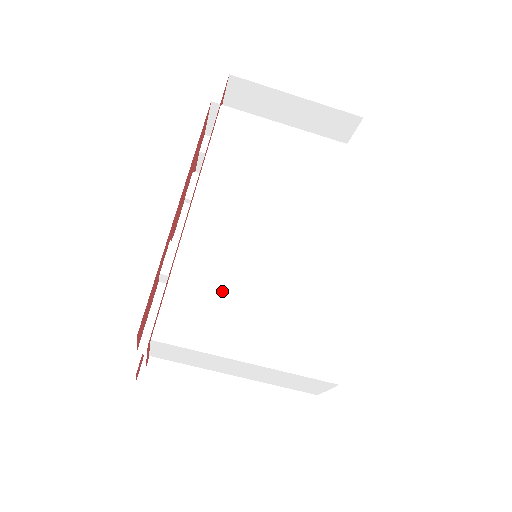
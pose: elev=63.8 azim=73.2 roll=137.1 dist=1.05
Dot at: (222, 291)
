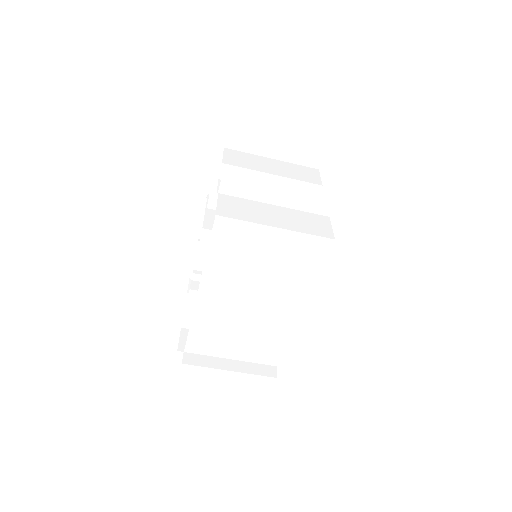
Dot at: (219, 334)
